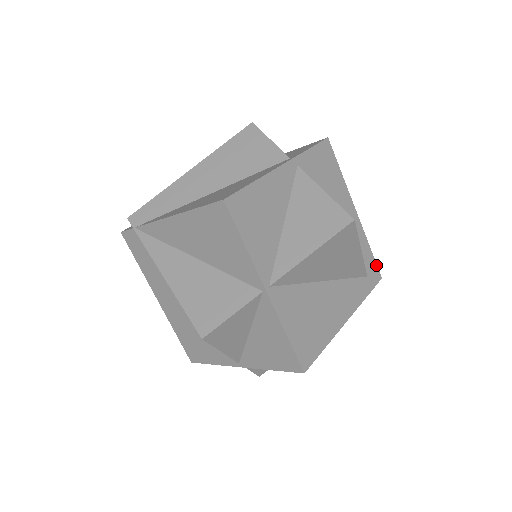
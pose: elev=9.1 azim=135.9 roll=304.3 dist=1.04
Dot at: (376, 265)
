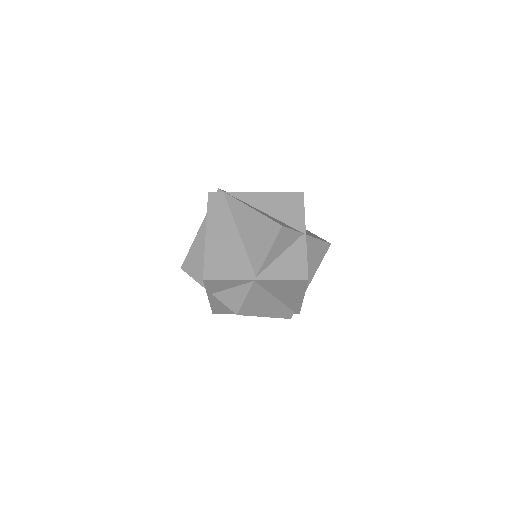
Dot at: occluded
